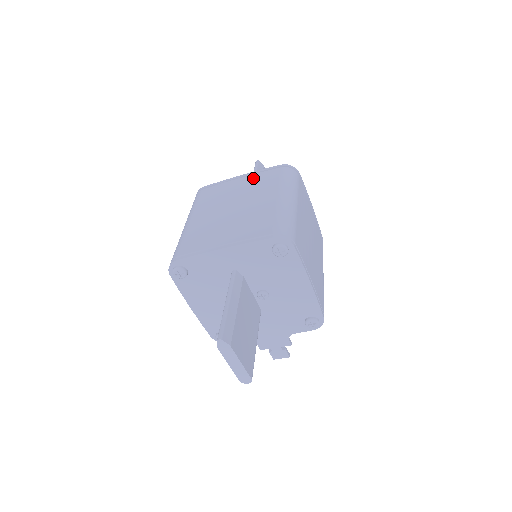
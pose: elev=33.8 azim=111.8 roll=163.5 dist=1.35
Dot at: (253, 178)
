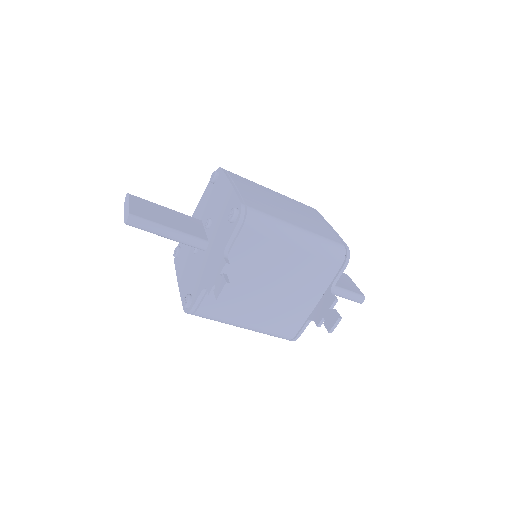
Dot at: occluded
